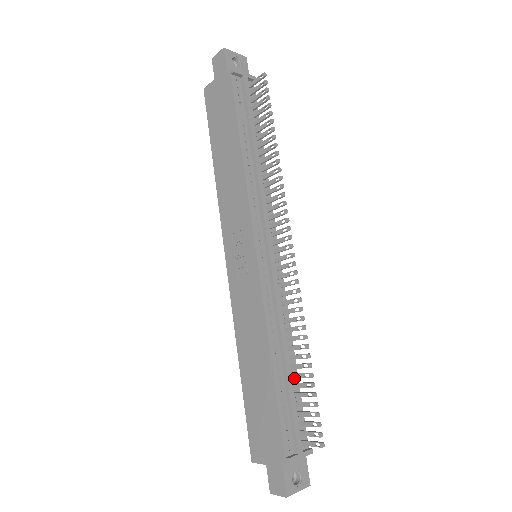
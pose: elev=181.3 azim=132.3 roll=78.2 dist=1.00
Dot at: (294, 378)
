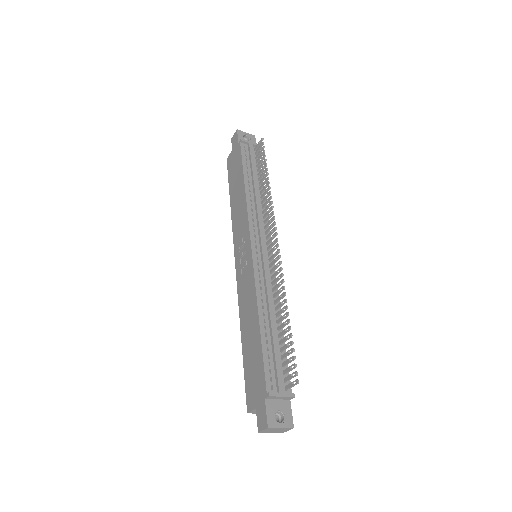
Dot at: (280, 338)
